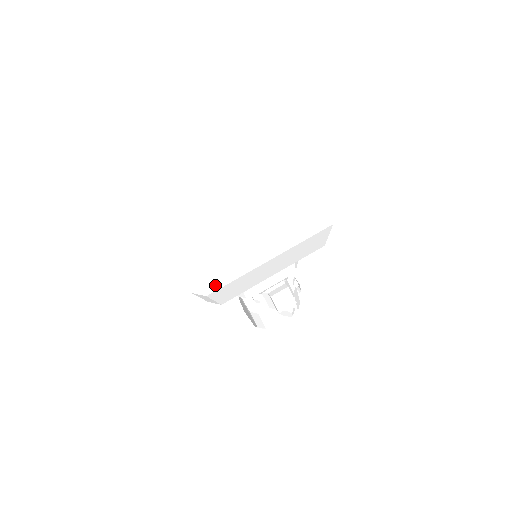
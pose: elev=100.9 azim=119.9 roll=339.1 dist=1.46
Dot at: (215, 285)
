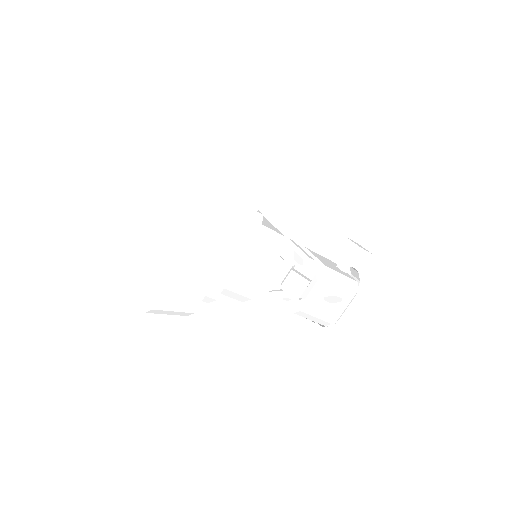
Dot at: (157, 296)
